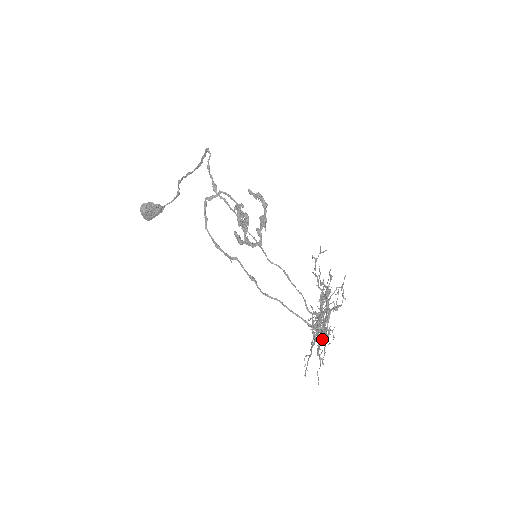
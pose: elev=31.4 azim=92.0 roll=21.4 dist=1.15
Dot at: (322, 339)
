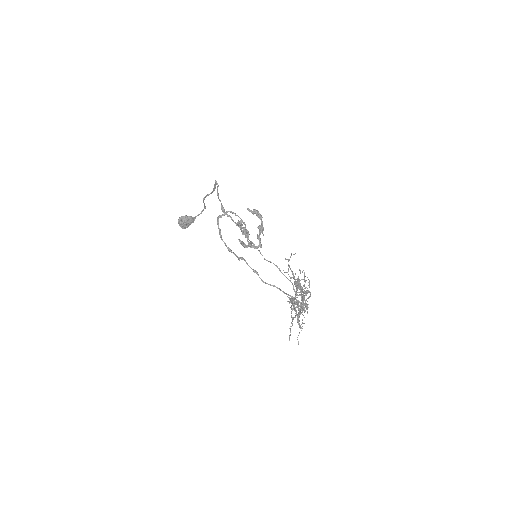
Dot at: (299, 314)
